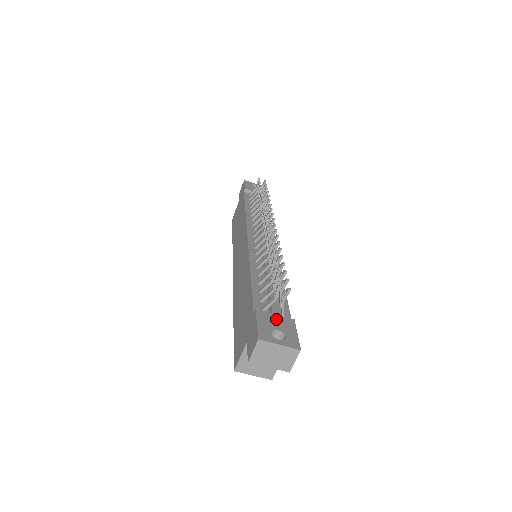
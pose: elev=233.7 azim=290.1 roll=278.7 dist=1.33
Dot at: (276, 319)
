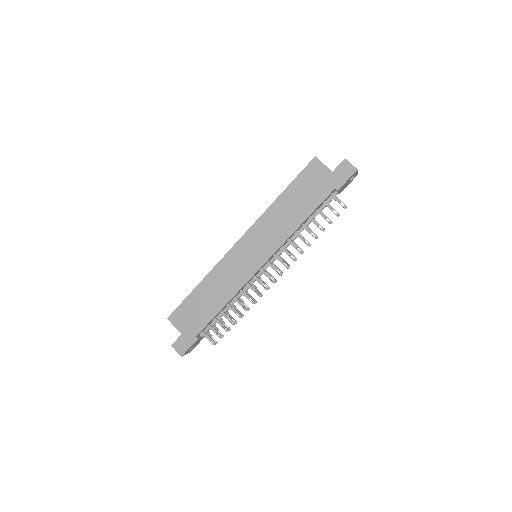
Dot at: occluded
